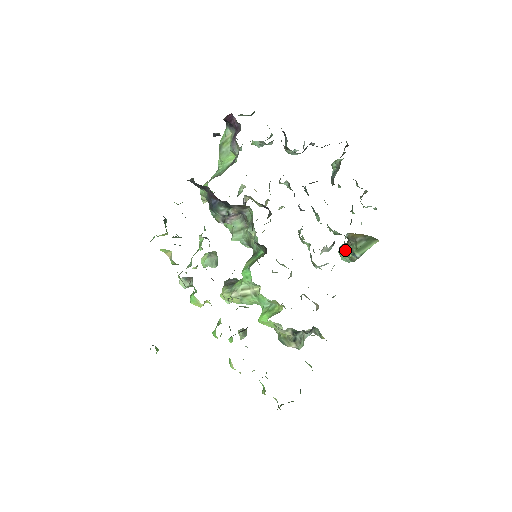
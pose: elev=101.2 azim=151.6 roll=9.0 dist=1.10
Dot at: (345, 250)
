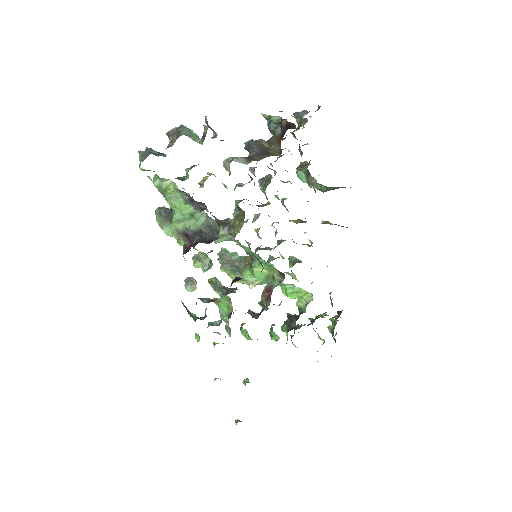
Dot at: (312, 187)
